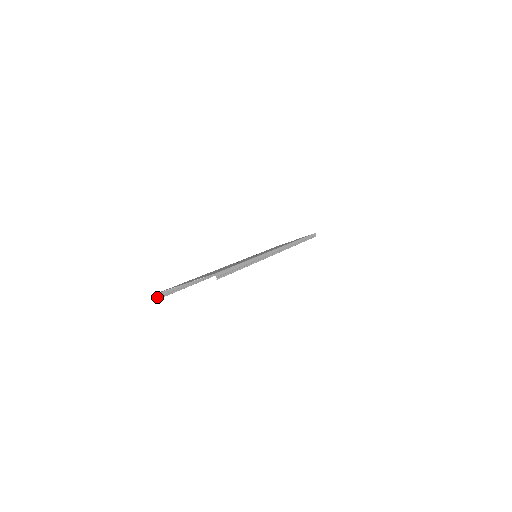
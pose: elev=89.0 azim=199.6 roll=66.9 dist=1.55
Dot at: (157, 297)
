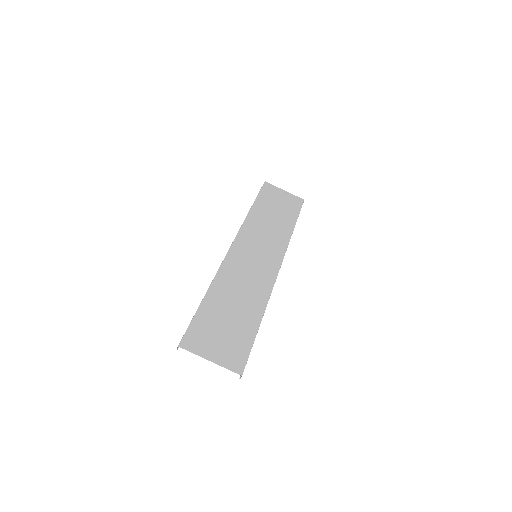
Dot at: (179, 345)
